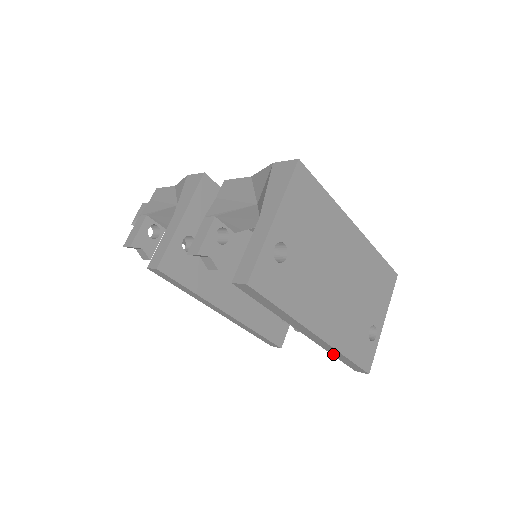
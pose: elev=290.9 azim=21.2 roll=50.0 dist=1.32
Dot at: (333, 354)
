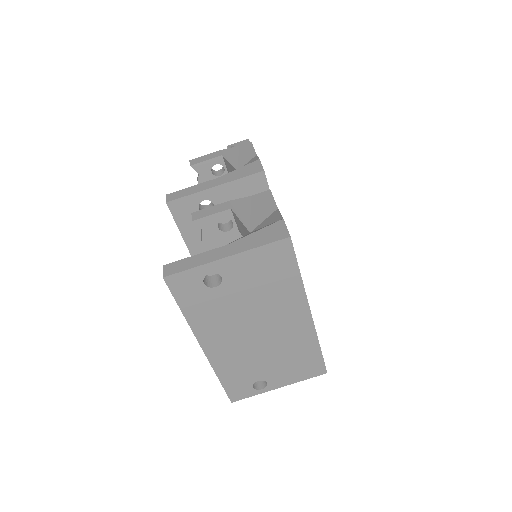
Dot at: occluded
